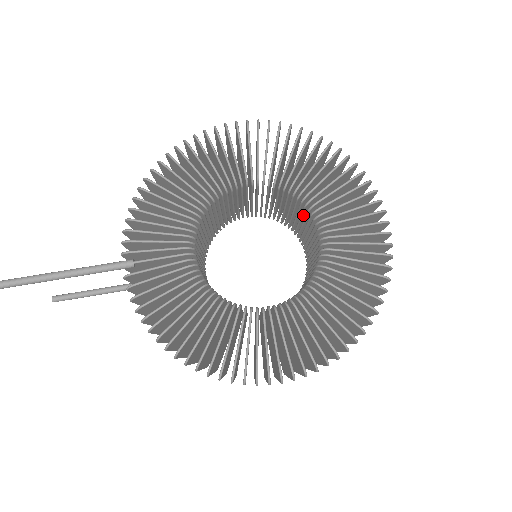
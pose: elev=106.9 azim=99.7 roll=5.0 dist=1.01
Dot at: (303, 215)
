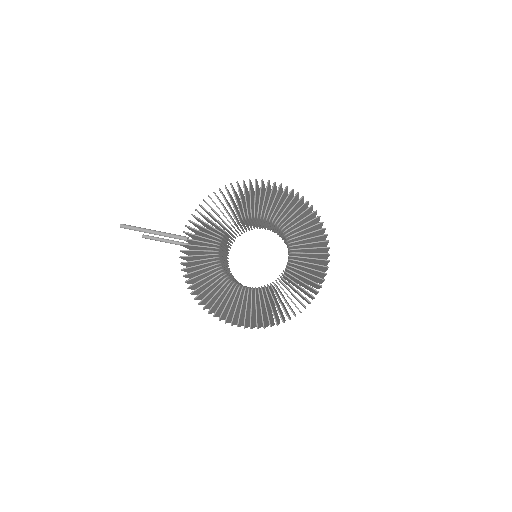
Dot at: occluded
